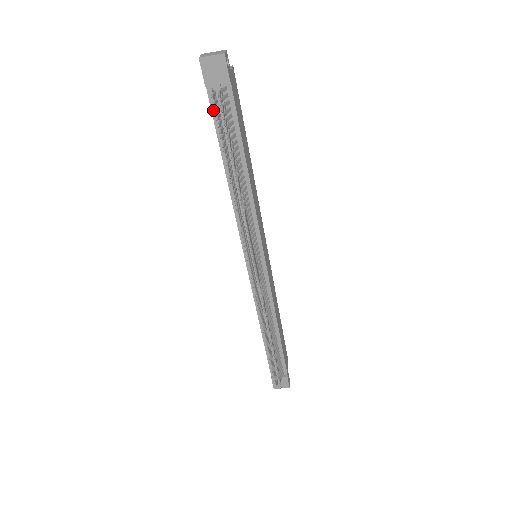
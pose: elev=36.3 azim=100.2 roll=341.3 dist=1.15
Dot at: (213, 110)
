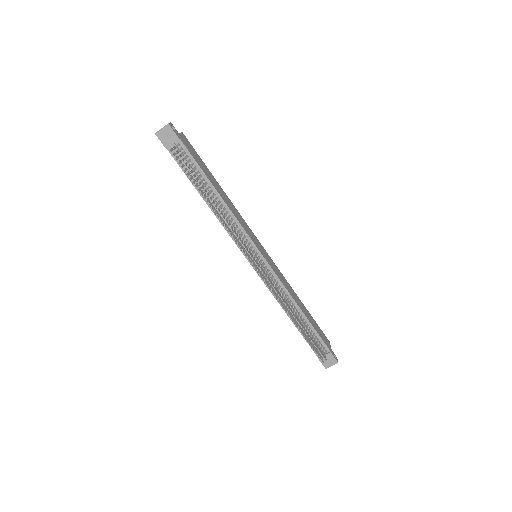
Dot at: occluded
